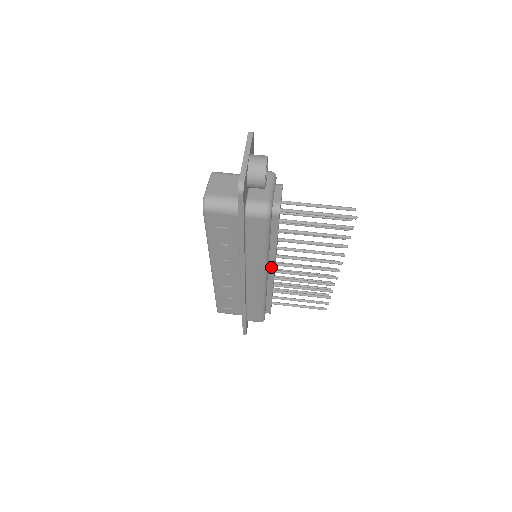
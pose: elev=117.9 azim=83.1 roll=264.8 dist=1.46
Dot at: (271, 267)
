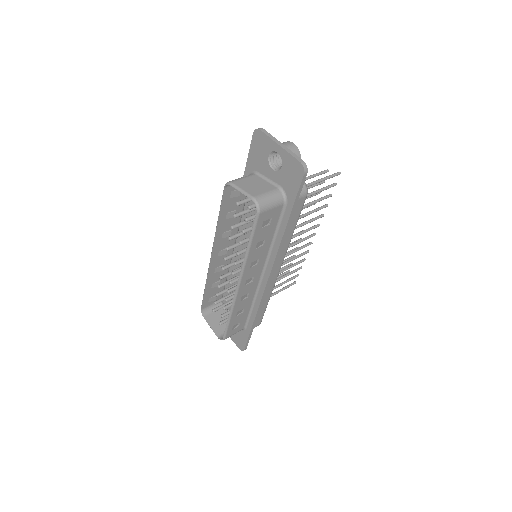
Dot at: occluded
